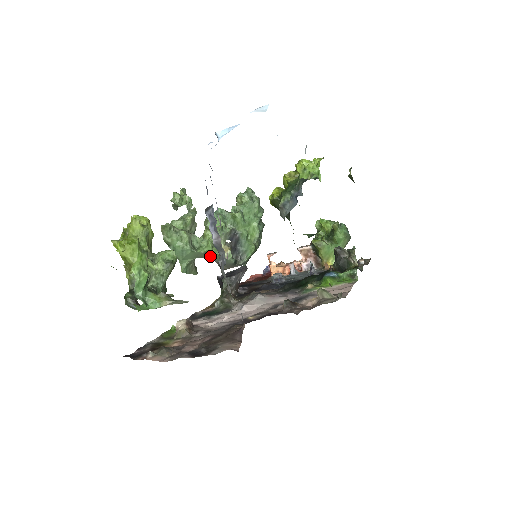
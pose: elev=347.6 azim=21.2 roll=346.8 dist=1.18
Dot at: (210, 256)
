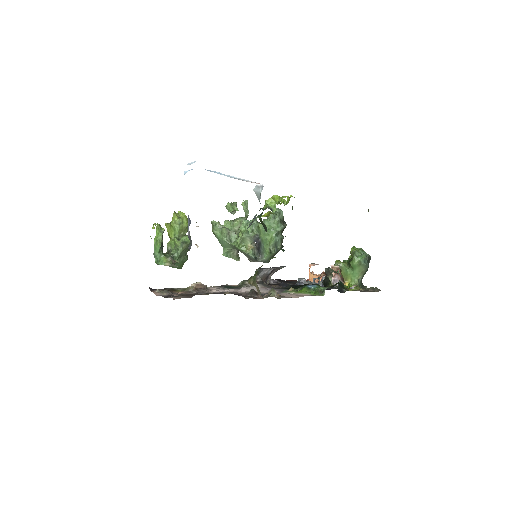
Dot at: (238, 249)
